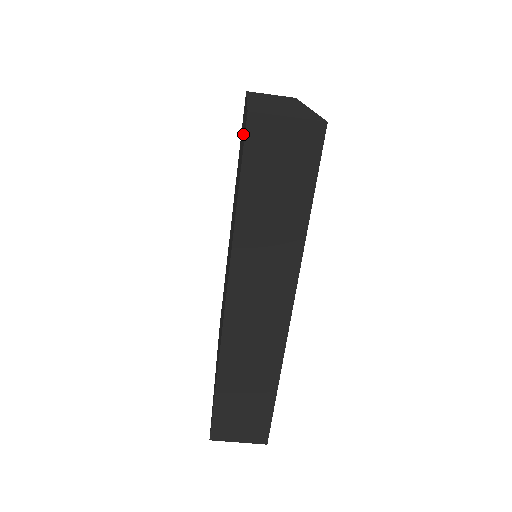
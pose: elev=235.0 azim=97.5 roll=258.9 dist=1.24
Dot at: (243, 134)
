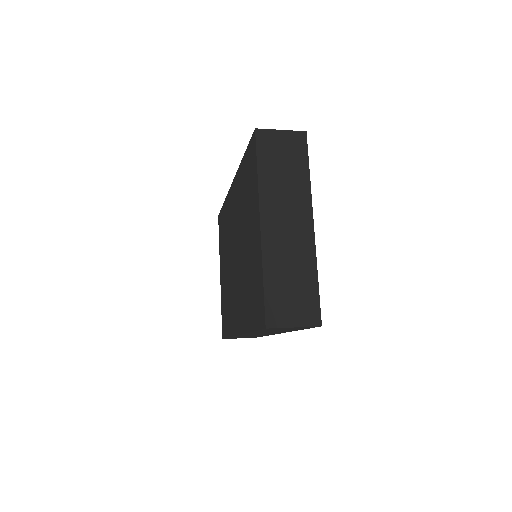
Dot at: (257, 275)
